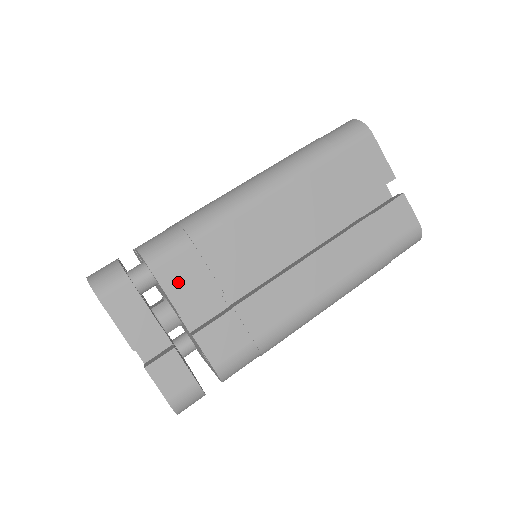
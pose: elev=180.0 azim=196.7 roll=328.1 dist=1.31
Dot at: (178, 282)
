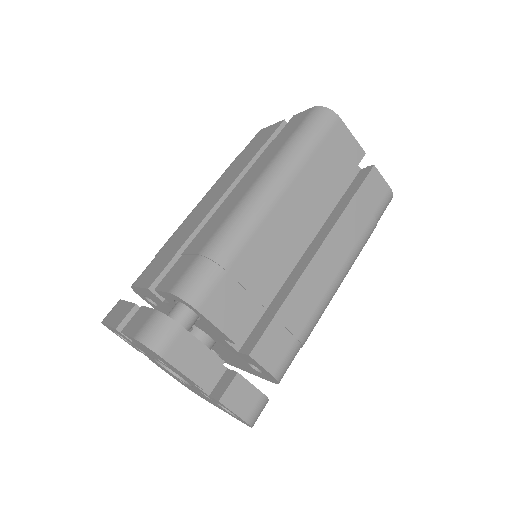
Dot at: (224, 312)
